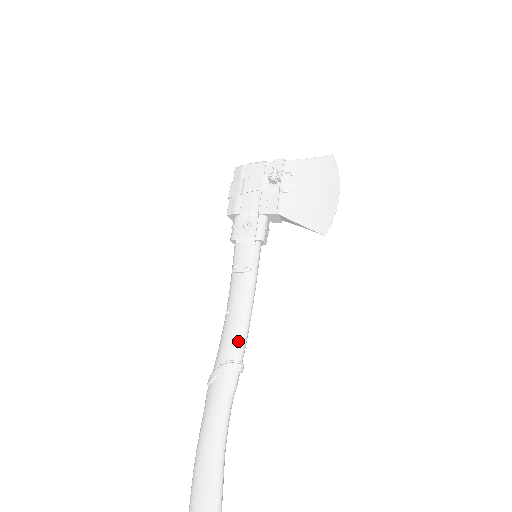
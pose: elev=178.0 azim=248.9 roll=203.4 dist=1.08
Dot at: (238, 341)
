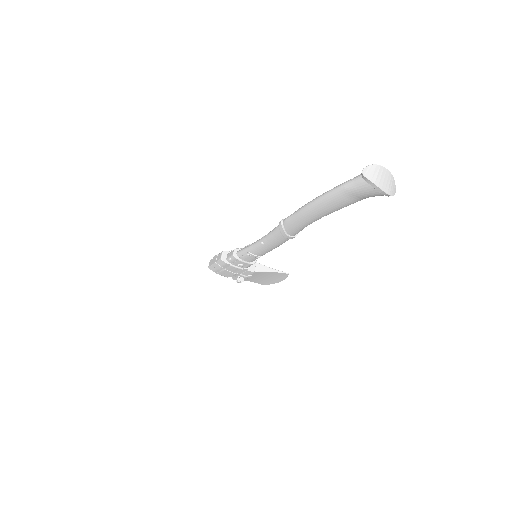
Dot at: occluded
